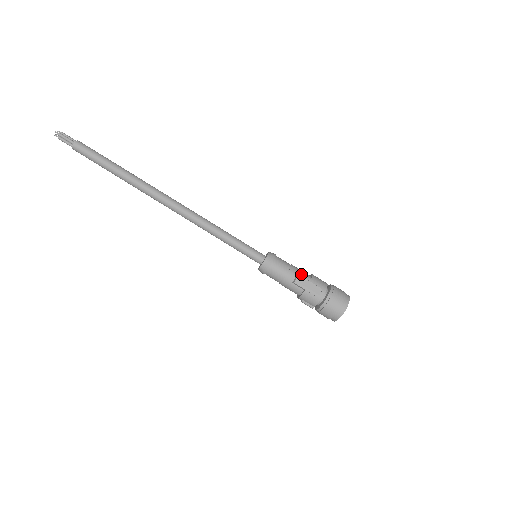
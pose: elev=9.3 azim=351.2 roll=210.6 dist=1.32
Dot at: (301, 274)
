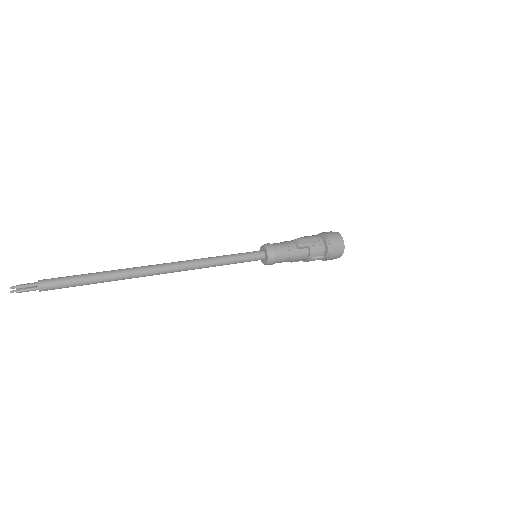
Dot at: (296, 239)
